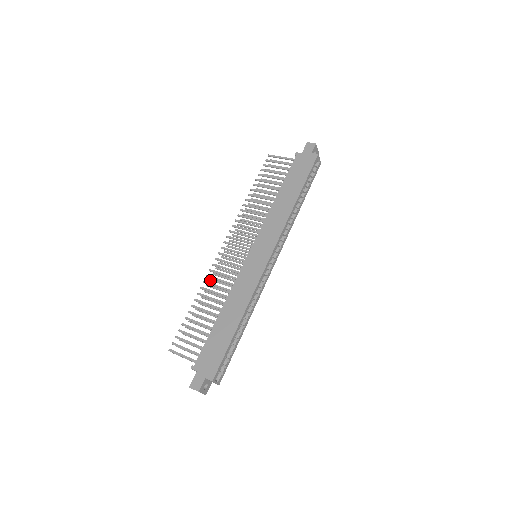
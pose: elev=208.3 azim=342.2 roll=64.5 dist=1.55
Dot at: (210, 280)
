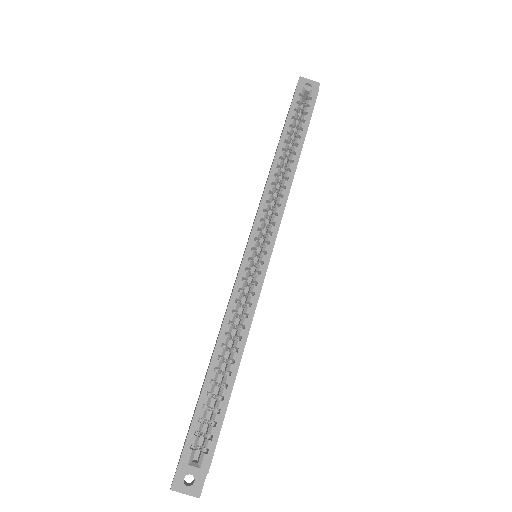
Dot at: occluded
